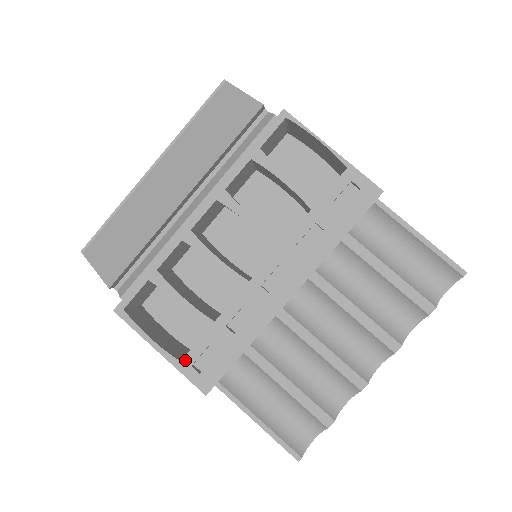
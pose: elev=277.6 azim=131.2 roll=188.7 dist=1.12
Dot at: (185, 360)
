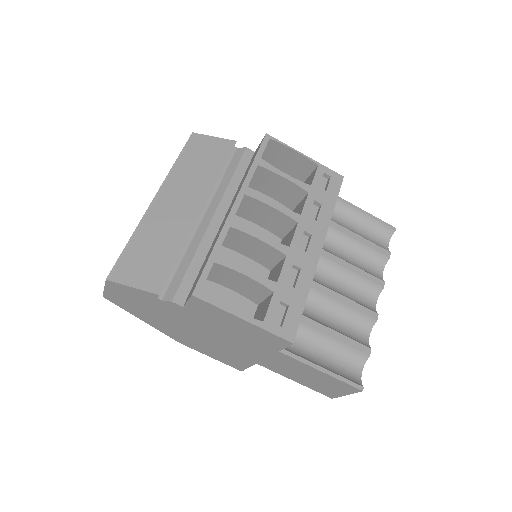
Dot at: (267, 319)
